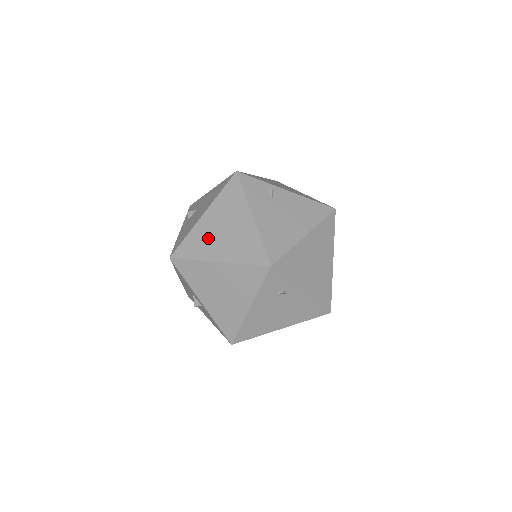
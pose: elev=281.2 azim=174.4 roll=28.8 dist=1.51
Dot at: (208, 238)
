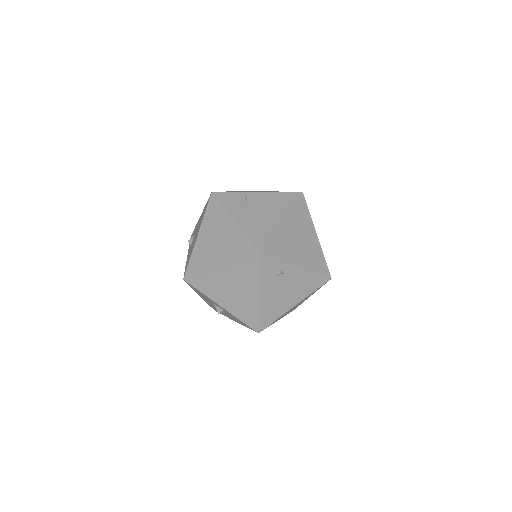
Dot at: (207, 252)
